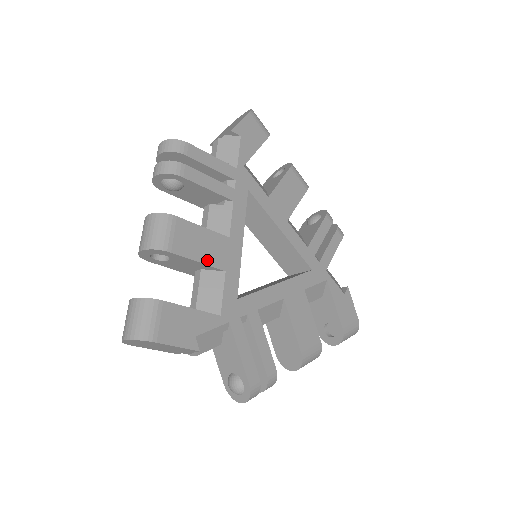
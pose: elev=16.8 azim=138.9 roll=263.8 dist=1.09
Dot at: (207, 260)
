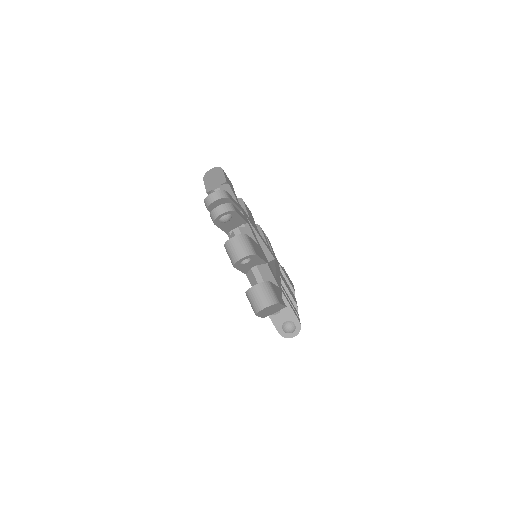
Dot at: (248, 214)
